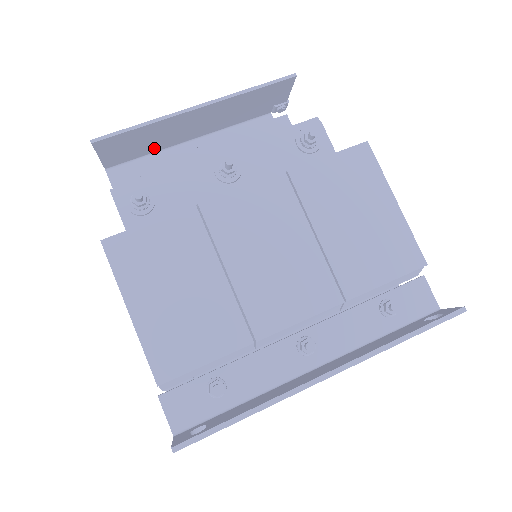
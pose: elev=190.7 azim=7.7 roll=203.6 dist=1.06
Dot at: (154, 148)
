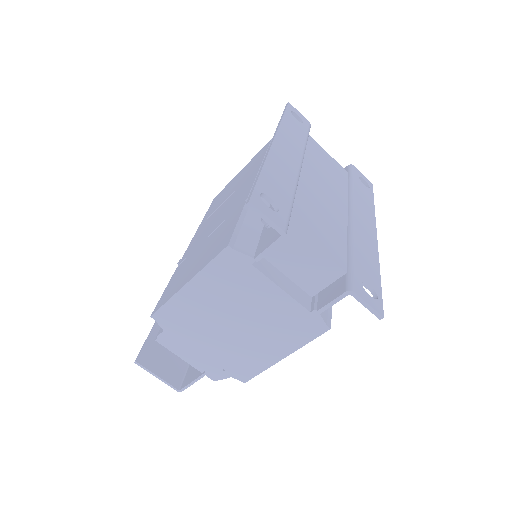
Dot at: occluded
